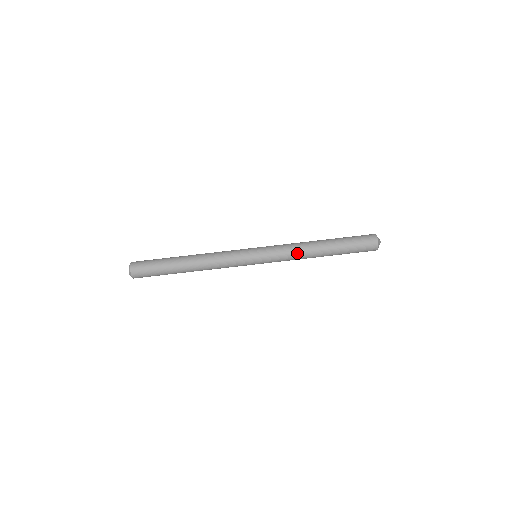
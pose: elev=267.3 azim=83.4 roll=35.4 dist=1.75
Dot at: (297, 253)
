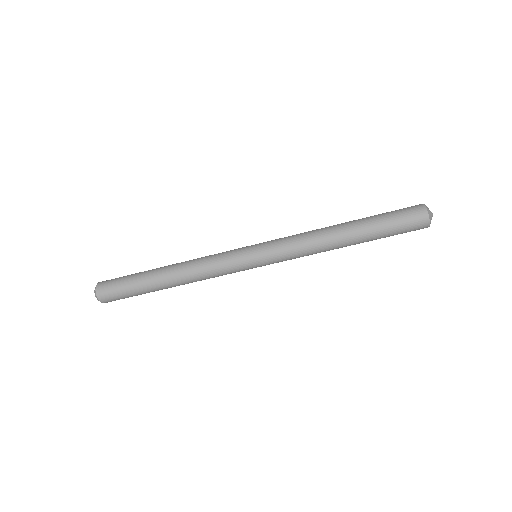
Dot at: (311, 248)
